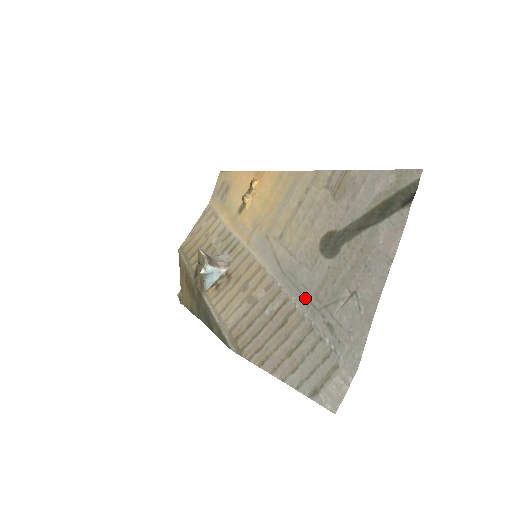
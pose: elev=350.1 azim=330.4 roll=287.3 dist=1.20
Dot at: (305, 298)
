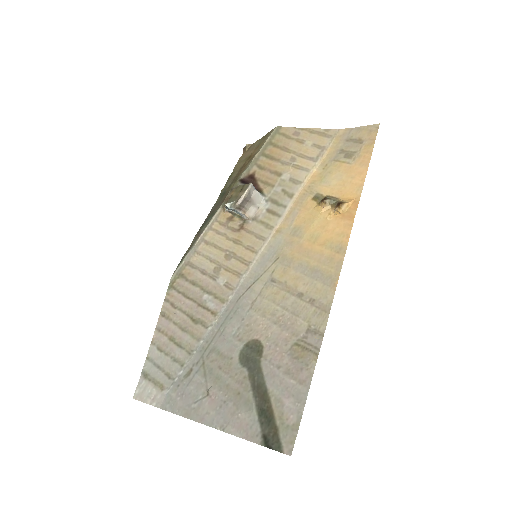
Dot at: (214, 336)
